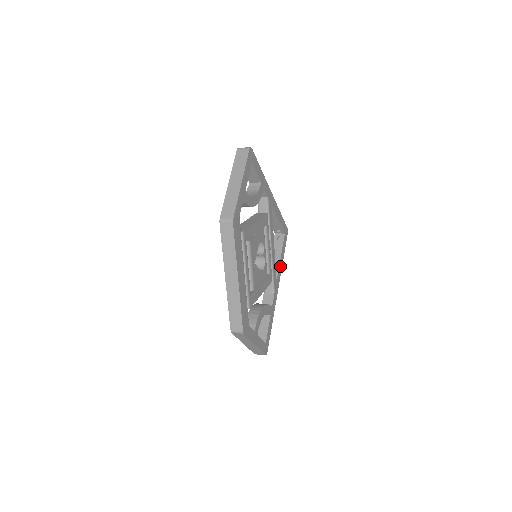
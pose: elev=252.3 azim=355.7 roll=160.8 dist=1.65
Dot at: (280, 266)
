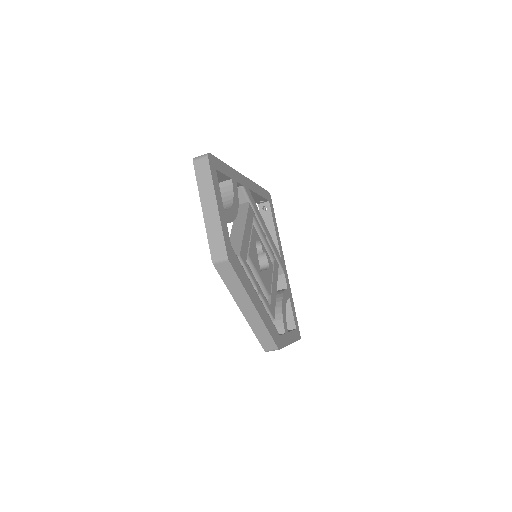
Dot at: (278, 239)
